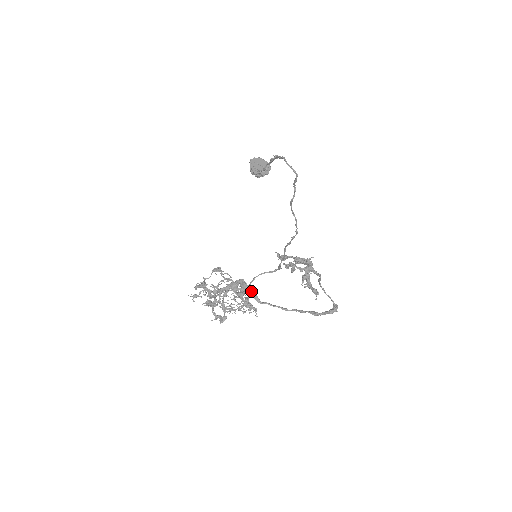
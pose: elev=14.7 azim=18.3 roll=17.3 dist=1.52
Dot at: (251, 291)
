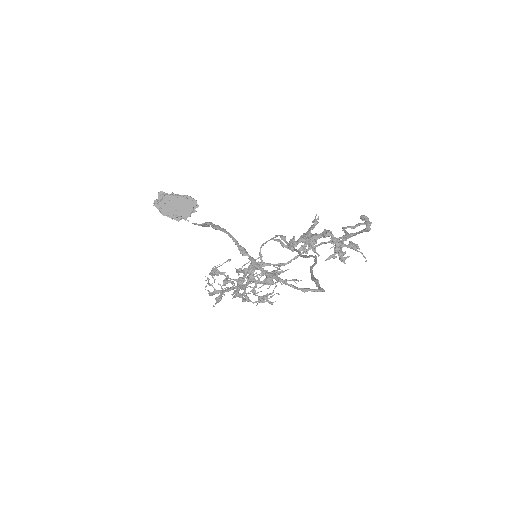
Dot at: (270, 265)
